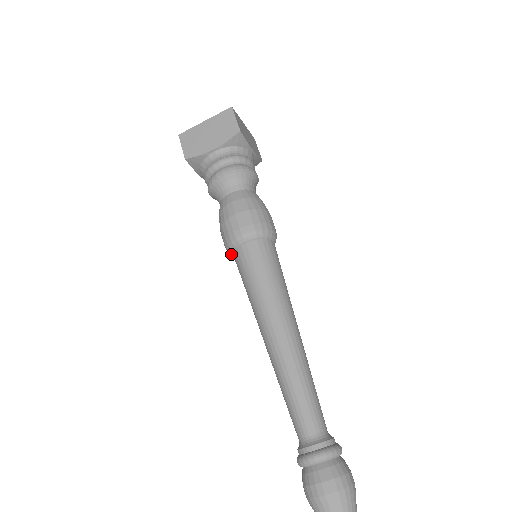
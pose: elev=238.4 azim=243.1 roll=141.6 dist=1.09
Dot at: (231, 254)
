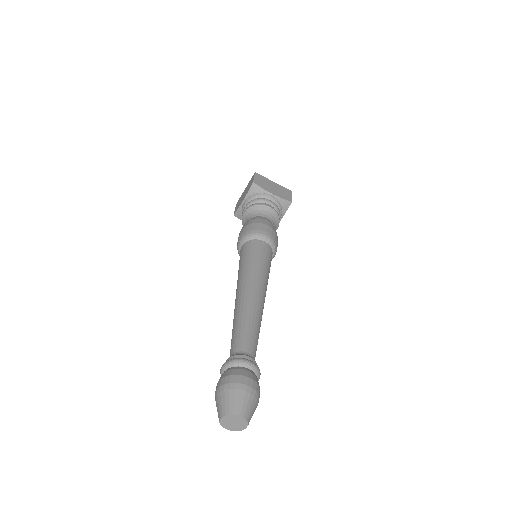
Dot at: occluded
